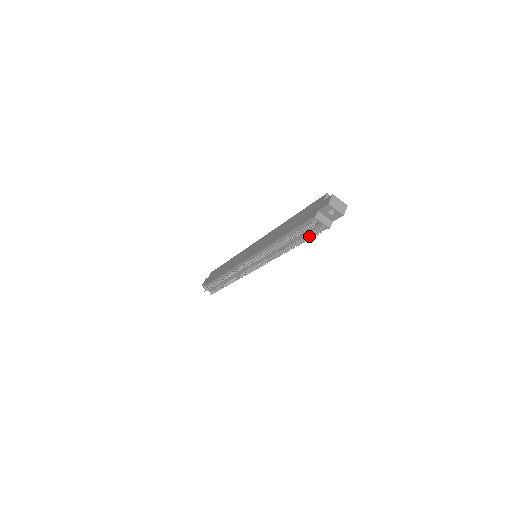
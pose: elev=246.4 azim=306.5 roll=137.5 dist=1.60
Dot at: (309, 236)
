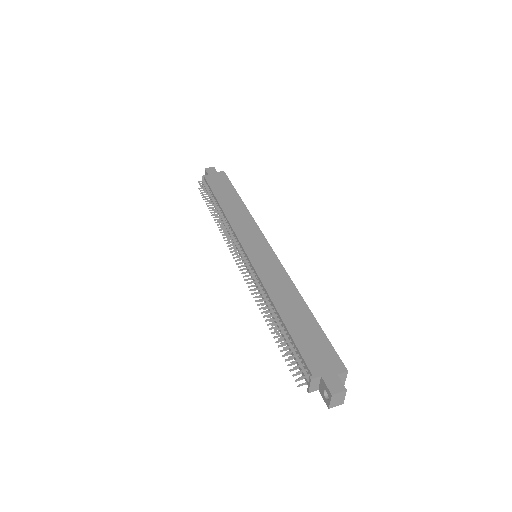
Dot at: occluded
